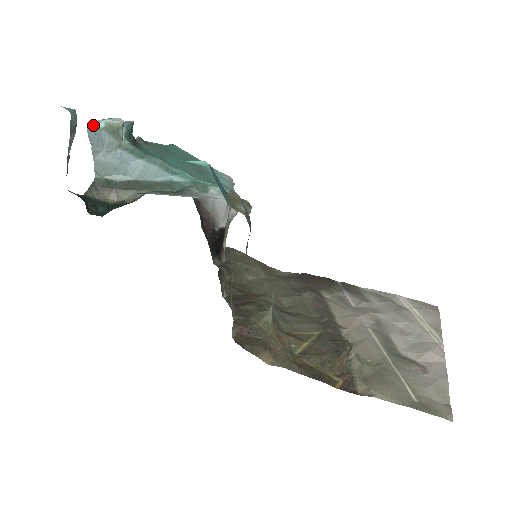
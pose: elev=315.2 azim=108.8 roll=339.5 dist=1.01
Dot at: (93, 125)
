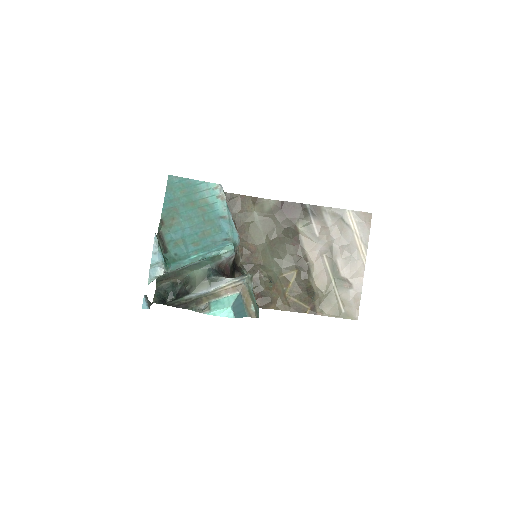
Dot at: (150, 281)
